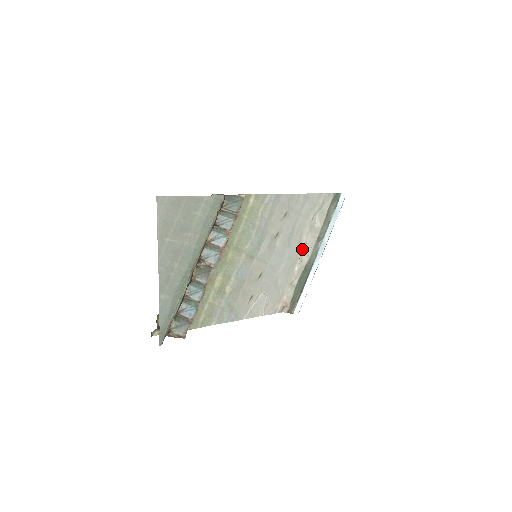
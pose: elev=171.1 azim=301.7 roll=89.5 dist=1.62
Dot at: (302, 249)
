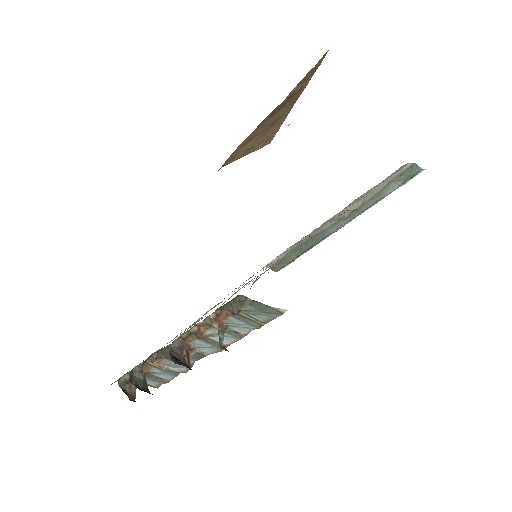
Dot at: (322, 224)
